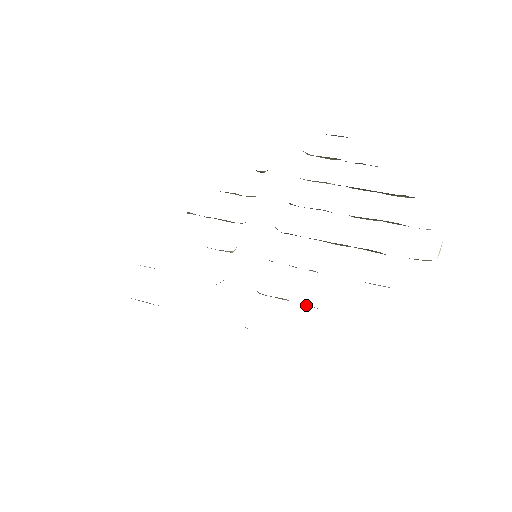
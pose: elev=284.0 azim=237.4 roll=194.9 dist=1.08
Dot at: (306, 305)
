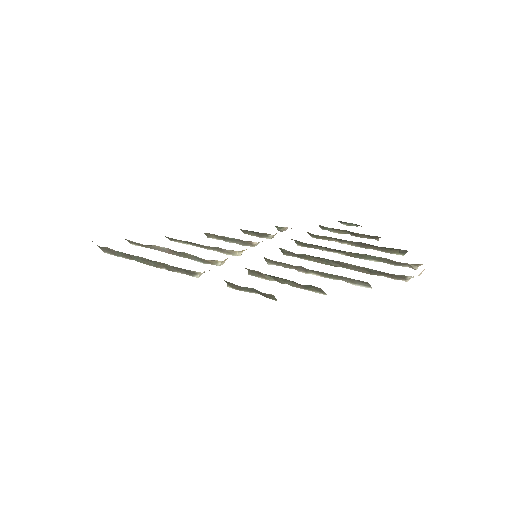
Dot at: (288, 284)
